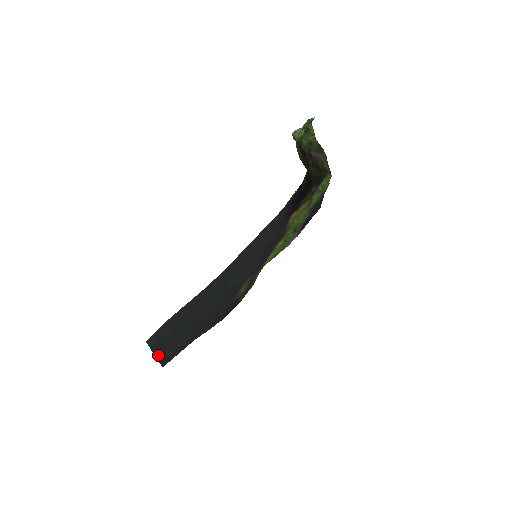
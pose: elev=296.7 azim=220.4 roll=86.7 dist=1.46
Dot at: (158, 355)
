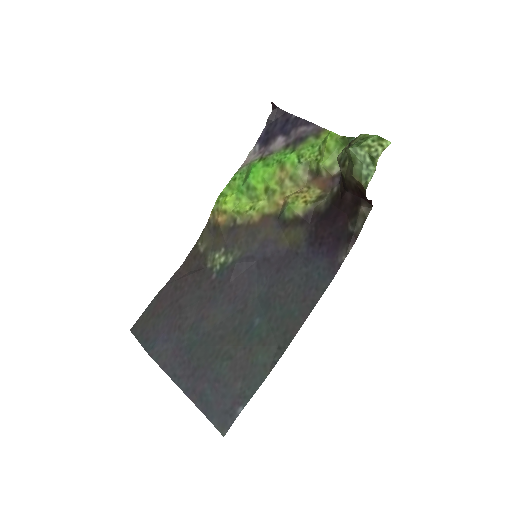
Dot at: (160, 362)
